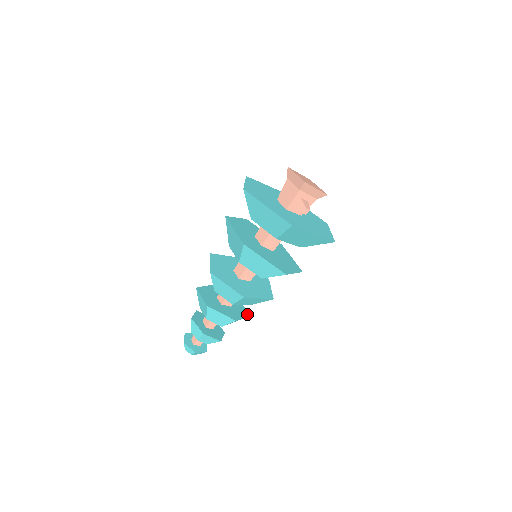
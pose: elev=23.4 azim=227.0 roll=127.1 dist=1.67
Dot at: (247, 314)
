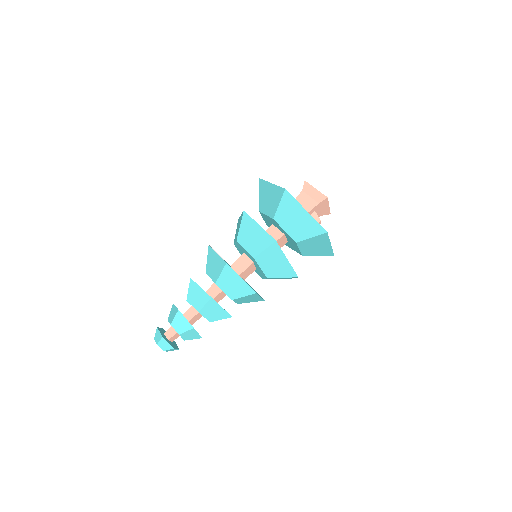
Dot at: occluded
